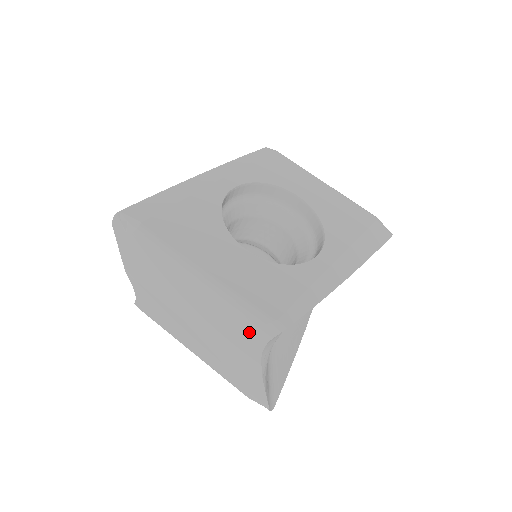
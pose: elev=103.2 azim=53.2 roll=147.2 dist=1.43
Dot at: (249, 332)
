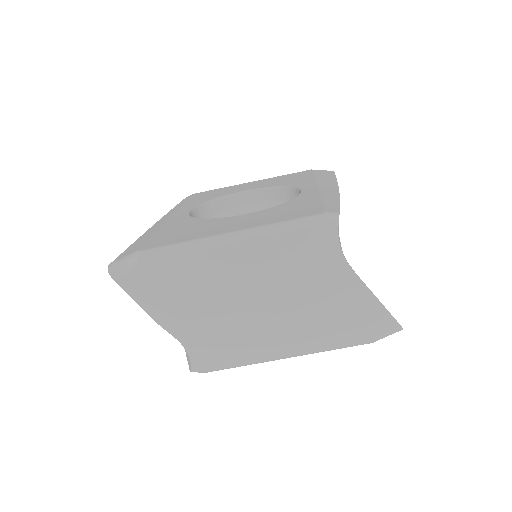
Dot at: (315, 245)
